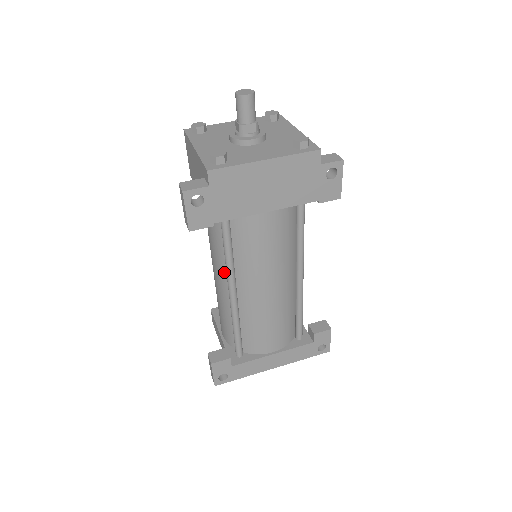
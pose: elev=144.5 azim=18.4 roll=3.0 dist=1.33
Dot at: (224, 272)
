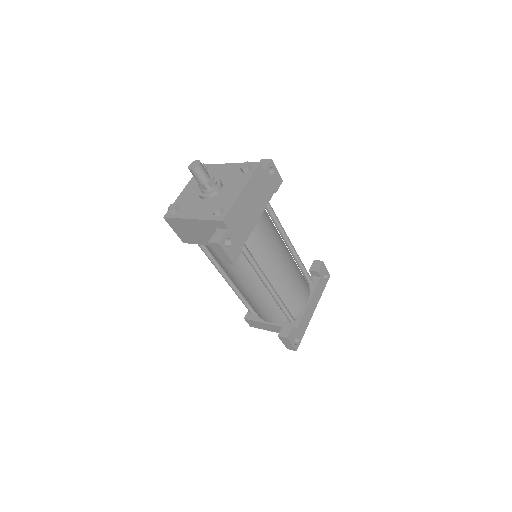
Dot at: (253, 278)
